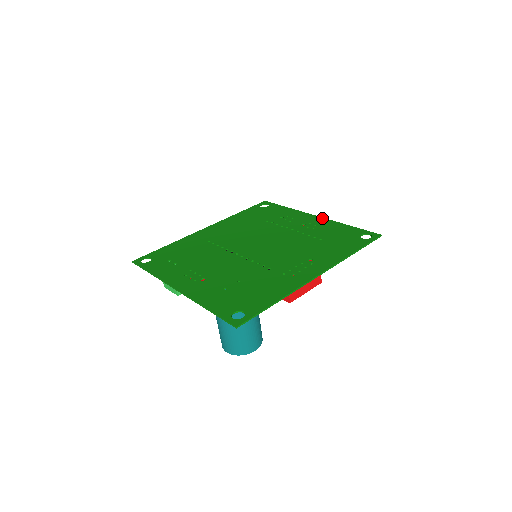
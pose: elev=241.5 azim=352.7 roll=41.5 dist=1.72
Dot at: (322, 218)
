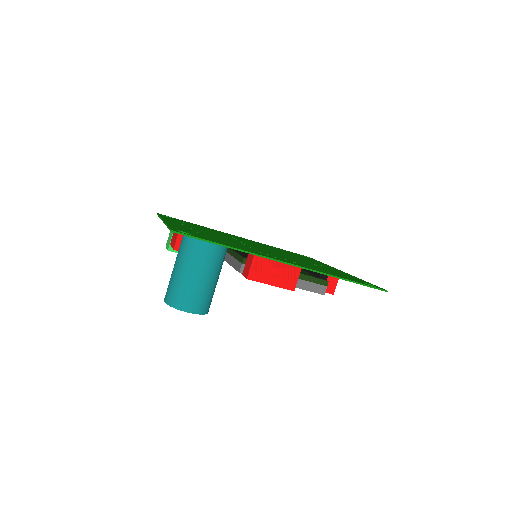
Dot at: (344, 272)
